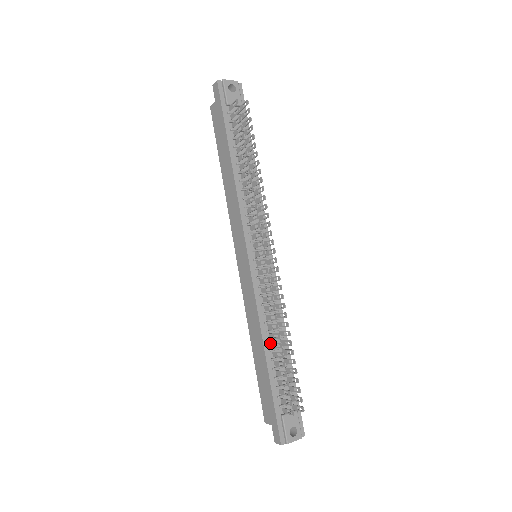
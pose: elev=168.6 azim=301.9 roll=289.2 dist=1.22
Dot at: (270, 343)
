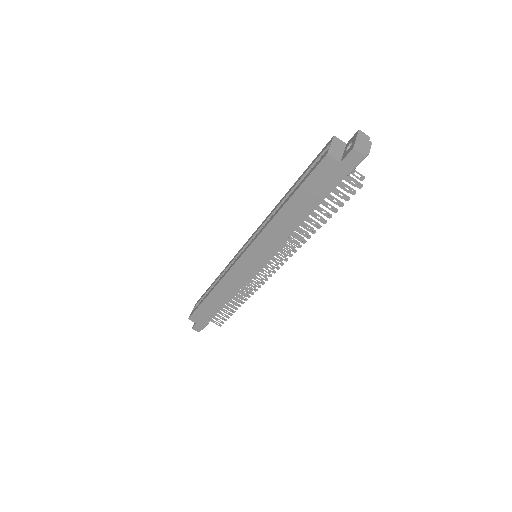
Dot at: occluded
